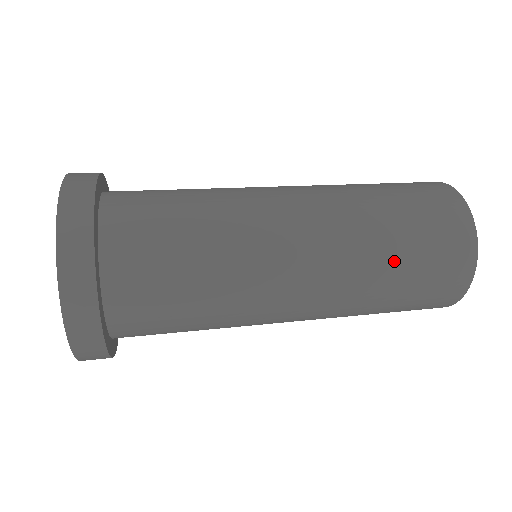
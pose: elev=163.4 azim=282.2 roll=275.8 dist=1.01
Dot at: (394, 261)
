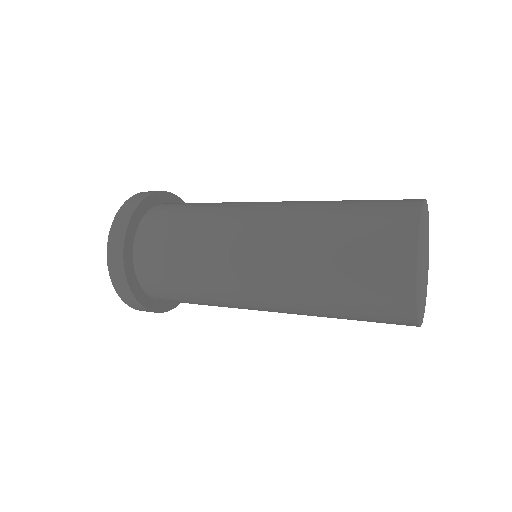
Dot at: (327, 284)
